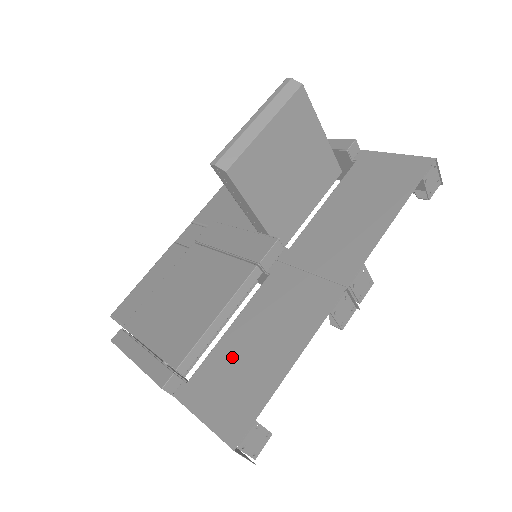
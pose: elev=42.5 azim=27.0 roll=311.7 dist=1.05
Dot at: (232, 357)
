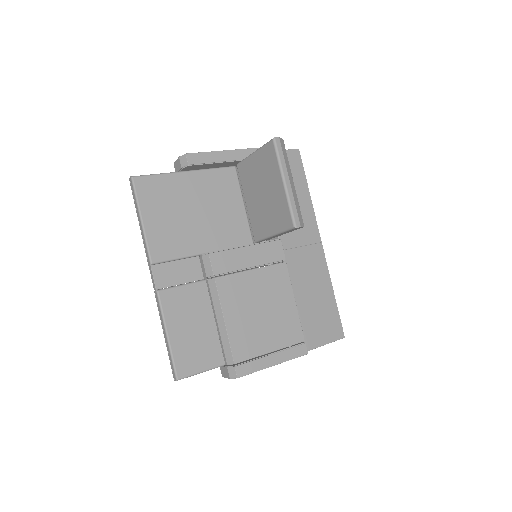
Dot at: (310, 312)
